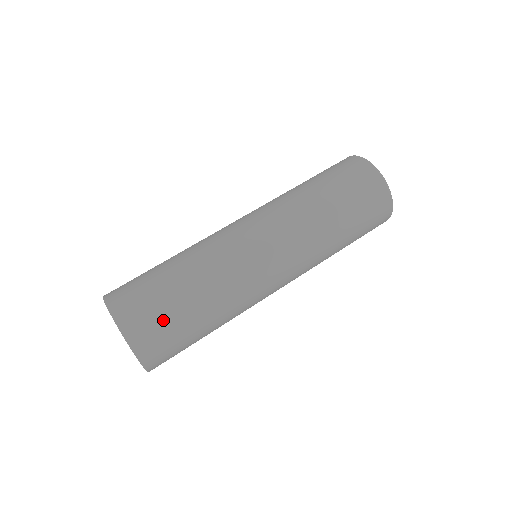
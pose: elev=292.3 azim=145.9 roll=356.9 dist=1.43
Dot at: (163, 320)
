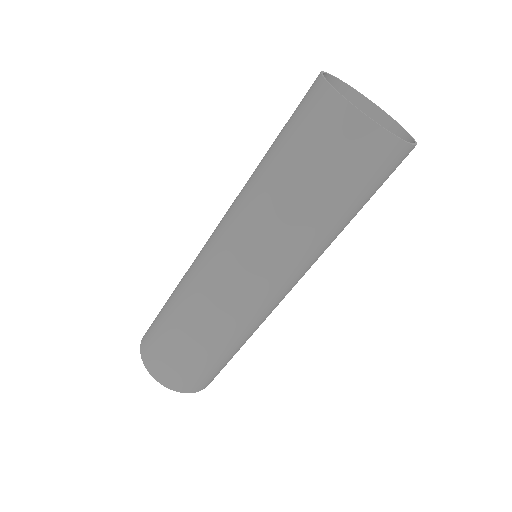
Dot at: (182, 365)
